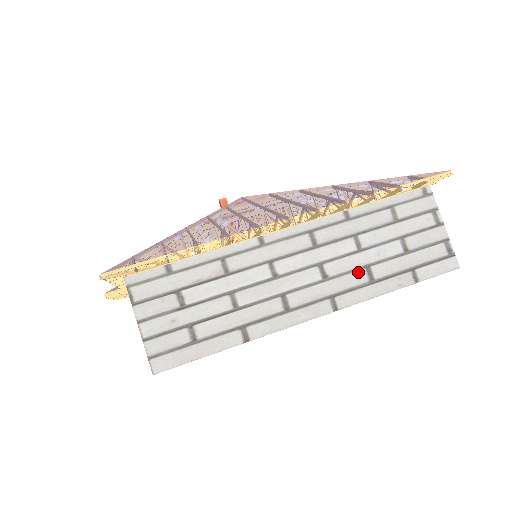
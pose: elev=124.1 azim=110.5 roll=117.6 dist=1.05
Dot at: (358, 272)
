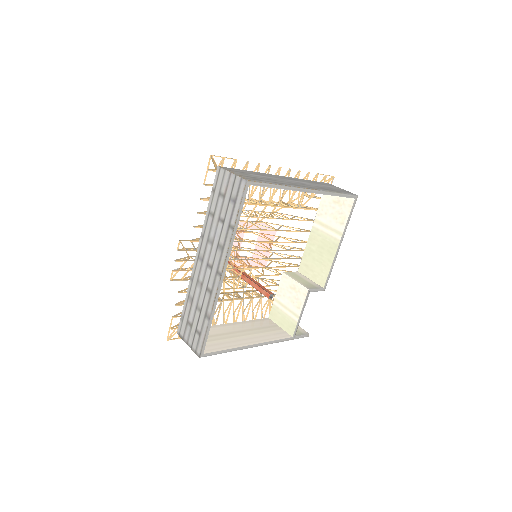
Dot at: (317, 187)
